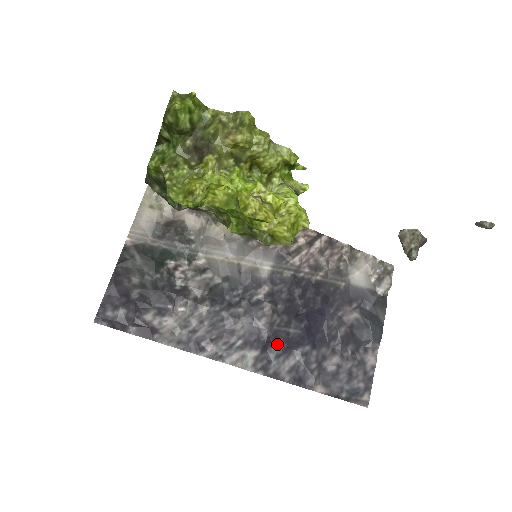
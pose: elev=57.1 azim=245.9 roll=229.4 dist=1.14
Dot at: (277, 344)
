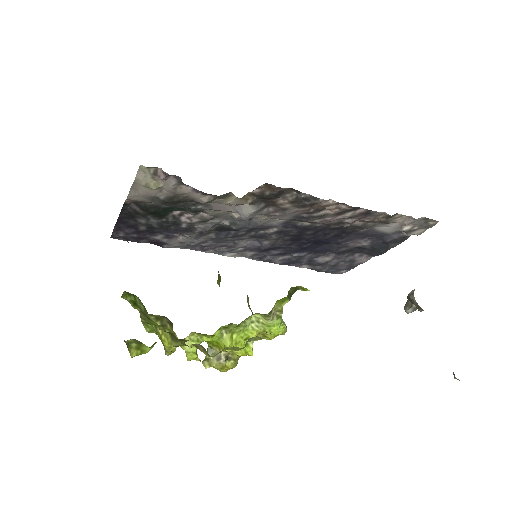
Dot at: (275, 251)
